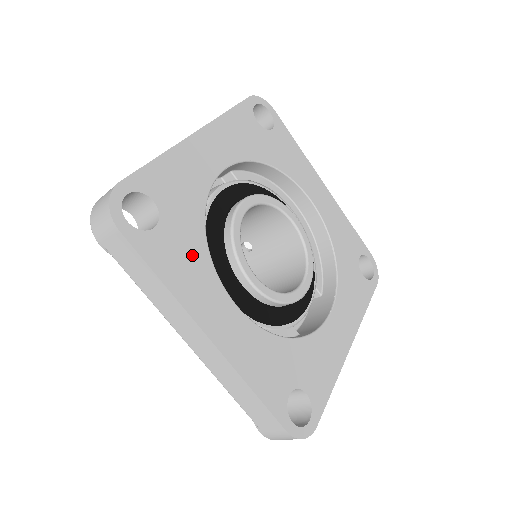
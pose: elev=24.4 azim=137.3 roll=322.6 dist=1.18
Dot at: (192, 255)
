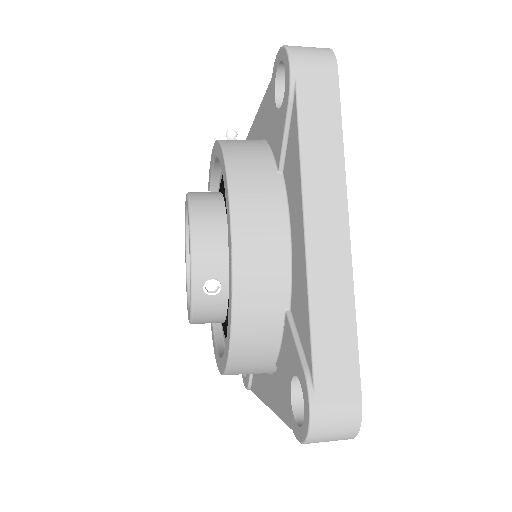
Dot at: occluded
